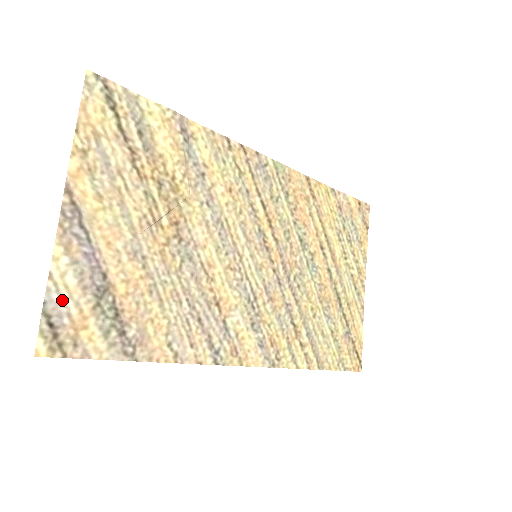
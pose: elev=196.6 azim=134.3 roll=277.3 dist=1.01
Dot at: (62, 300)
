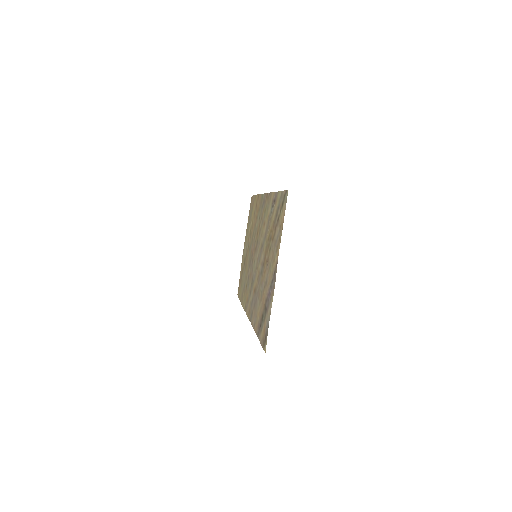
Dot at: (268, 321)
